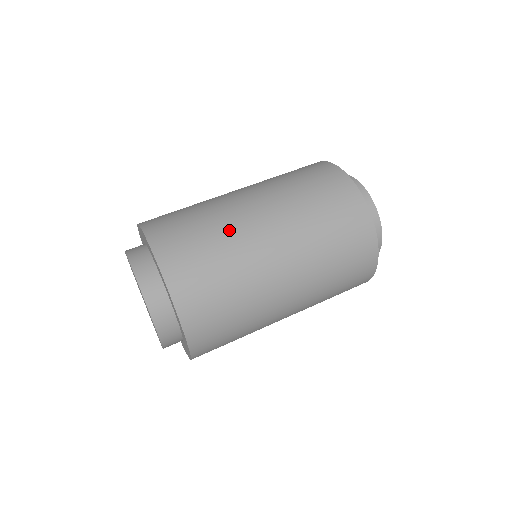
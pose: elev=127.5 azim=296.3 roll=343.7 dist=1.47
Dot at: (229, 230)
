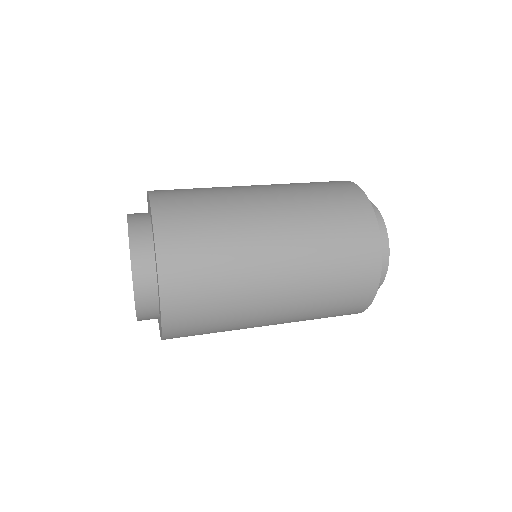
Dot at: (227, 194)
